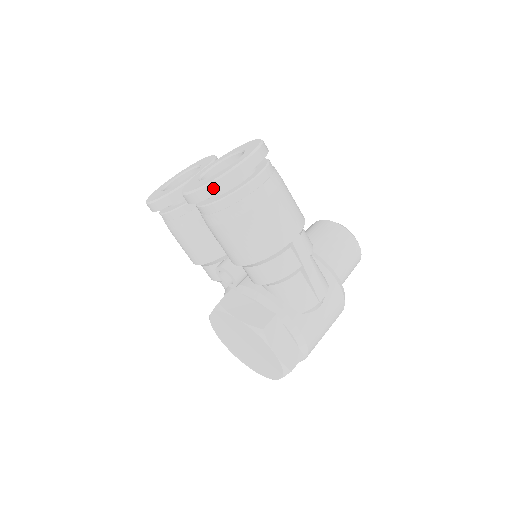
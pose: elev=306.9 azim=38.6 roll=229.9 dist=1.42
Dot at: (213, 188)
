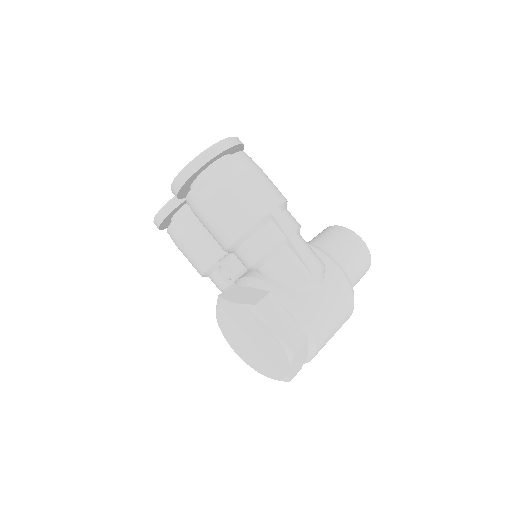
Dot at: (190, 170)
